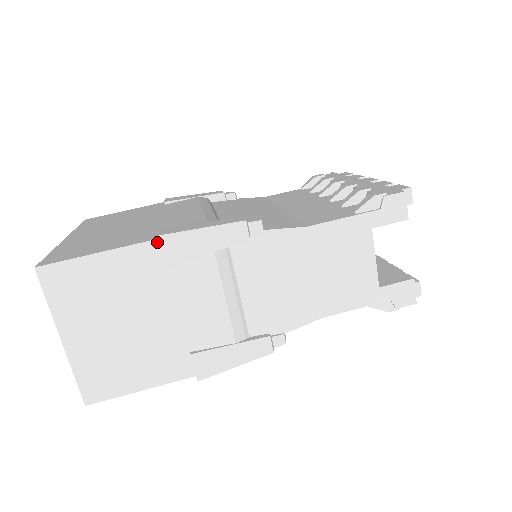
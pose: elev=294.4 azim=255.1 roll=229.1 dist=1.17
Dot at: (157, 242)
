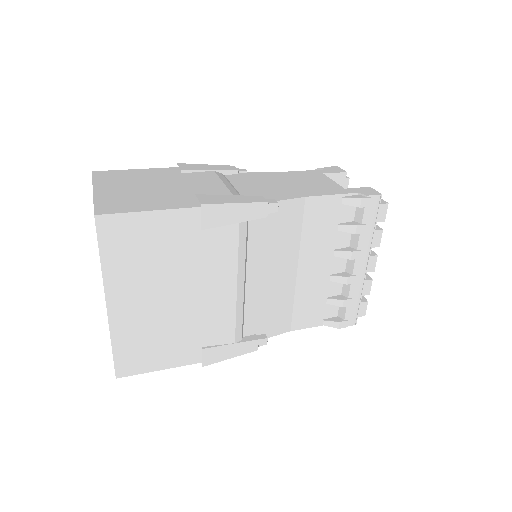
Dot at: (176, 168)
